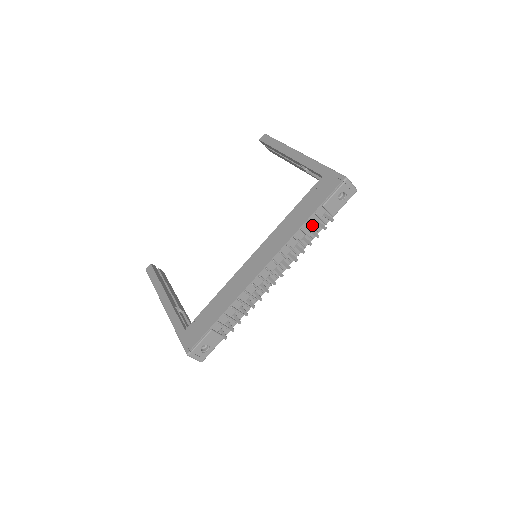
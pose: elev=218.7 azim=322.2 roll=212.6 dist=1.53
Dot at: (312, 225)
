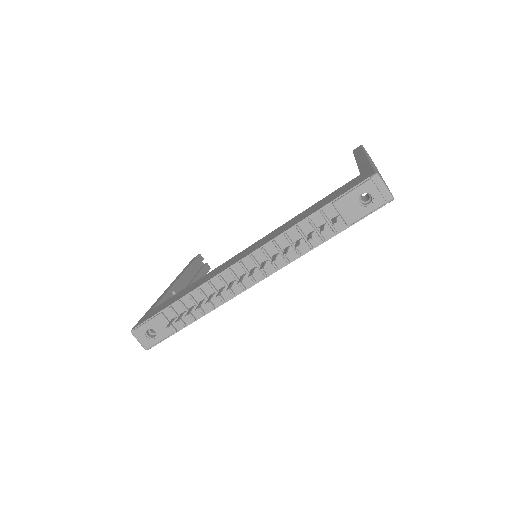
Dot at: (313, 226)
